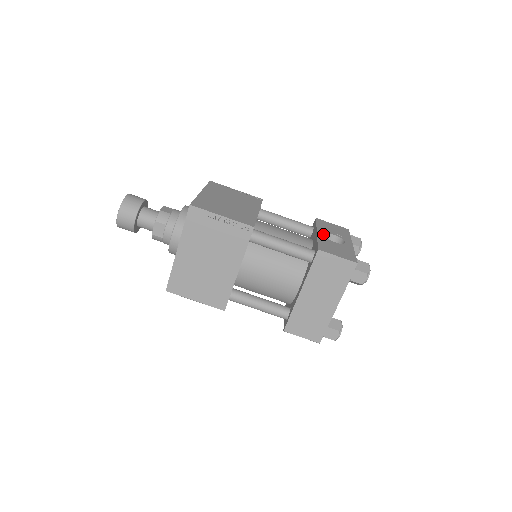
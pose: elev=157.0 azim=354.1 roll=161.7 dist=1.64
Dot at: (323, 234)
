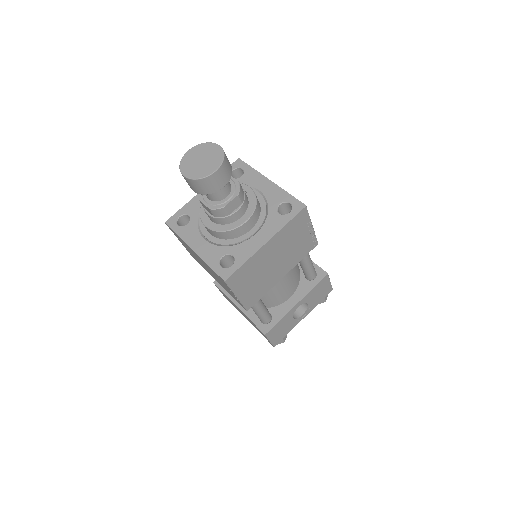
Dot at: occluded
